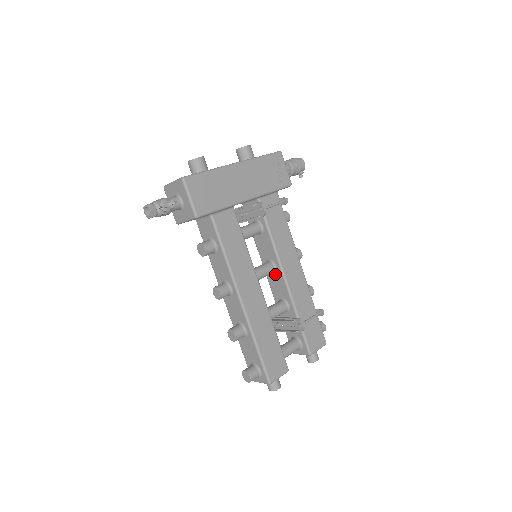
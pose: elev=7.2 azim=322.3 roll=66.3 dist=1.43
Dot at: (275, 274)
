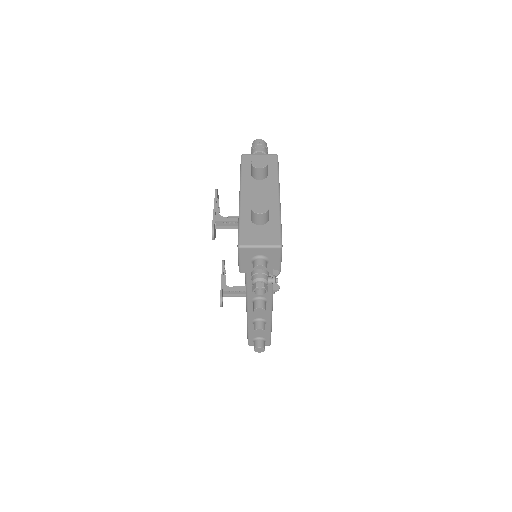
Dot at: occluded
